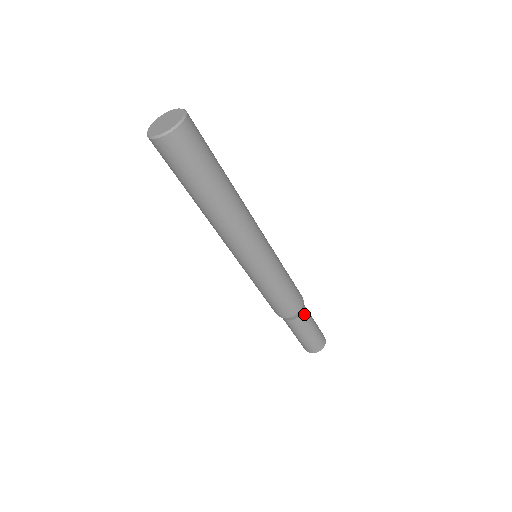
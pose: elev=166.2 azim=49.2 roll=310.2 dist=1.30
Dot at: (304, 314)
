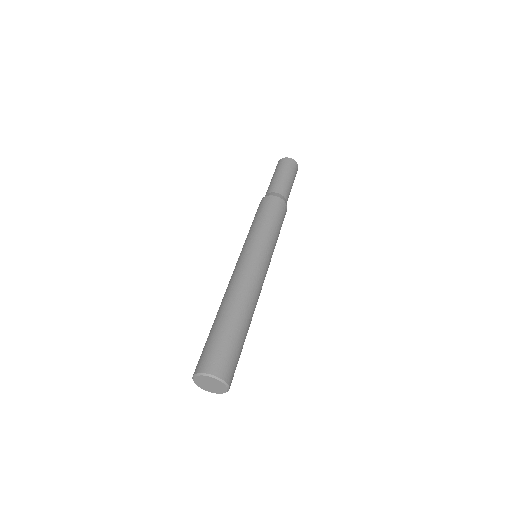
Dot at: occluded
